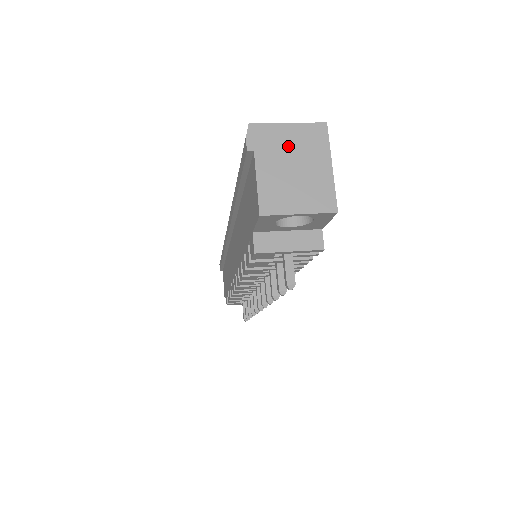
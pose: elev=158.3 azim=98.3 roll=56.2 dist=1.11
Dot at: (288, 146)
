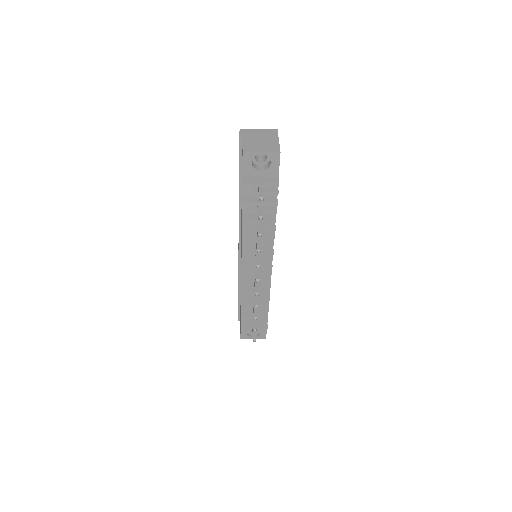
Dot at: (258, 135)
